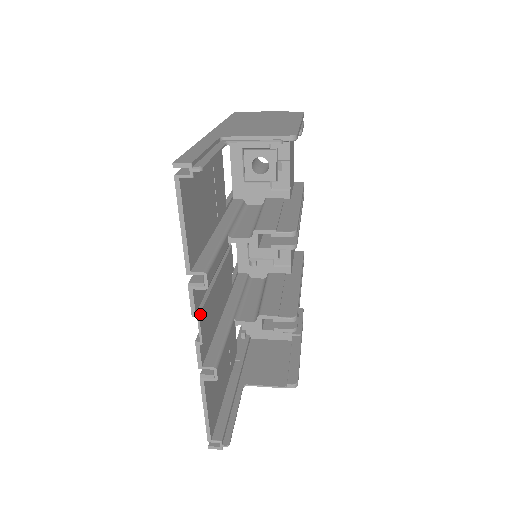
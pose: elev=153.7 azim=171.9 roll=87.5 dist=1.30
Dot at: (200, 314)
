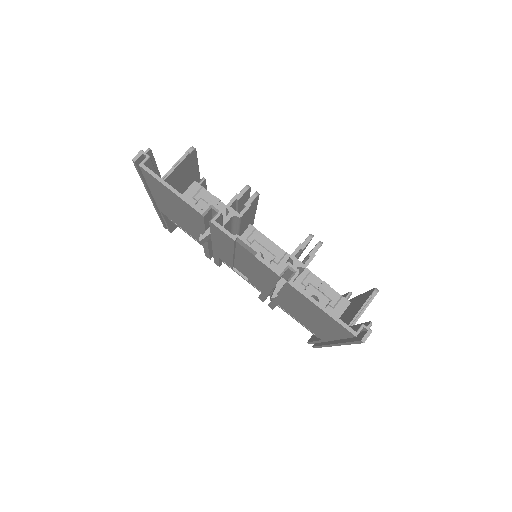
Dot at: (237, 236)
